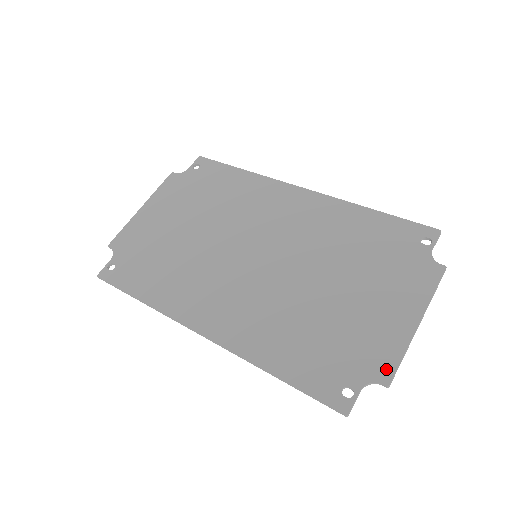
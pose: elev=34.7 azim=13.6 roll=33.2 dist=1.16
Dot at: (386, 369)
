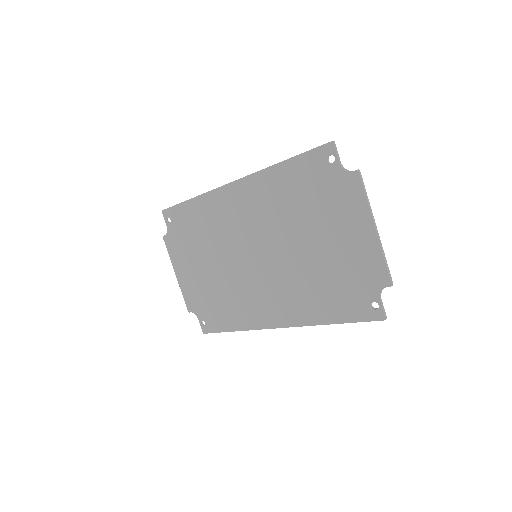
Dot at: (382, 276)
